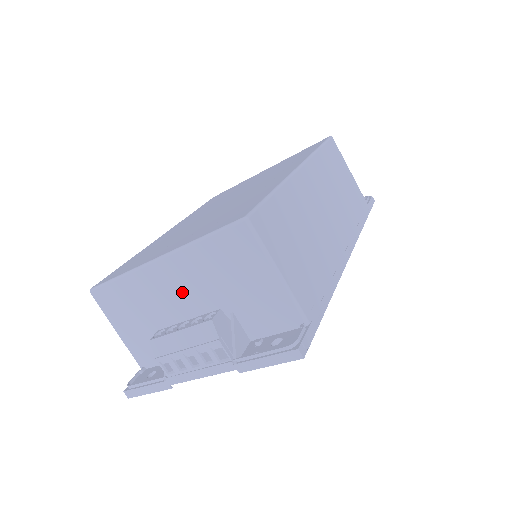
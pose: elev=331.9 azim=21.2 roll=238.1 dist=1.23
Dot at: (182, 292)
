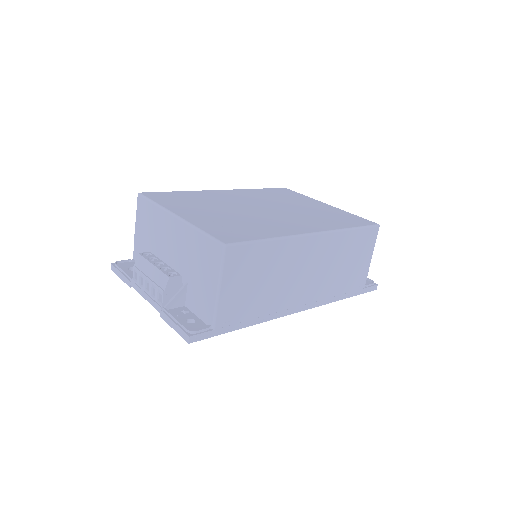
Dot at: (174, 245)
